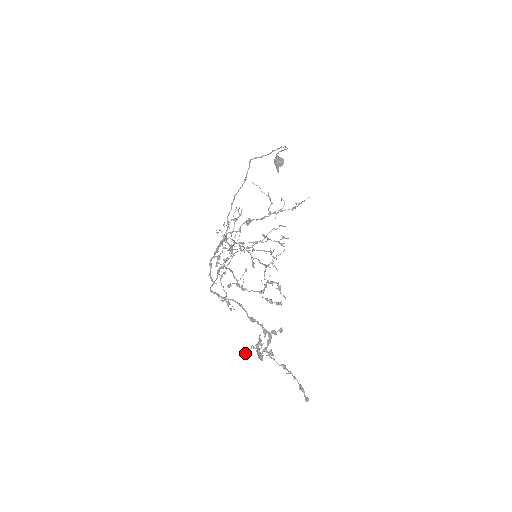
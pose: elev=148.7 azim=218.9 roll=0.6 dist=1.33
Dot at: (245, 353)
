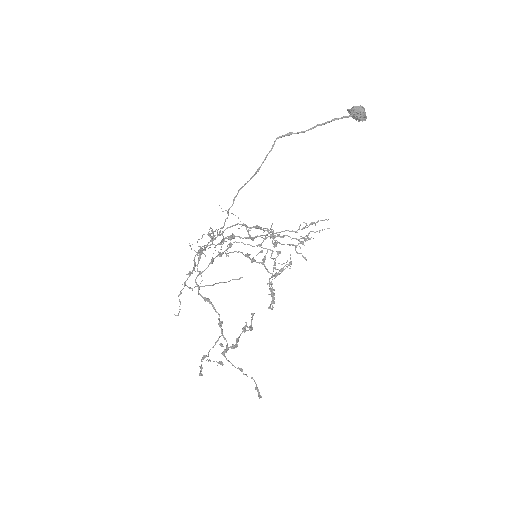
Dot at: (252, 314)
